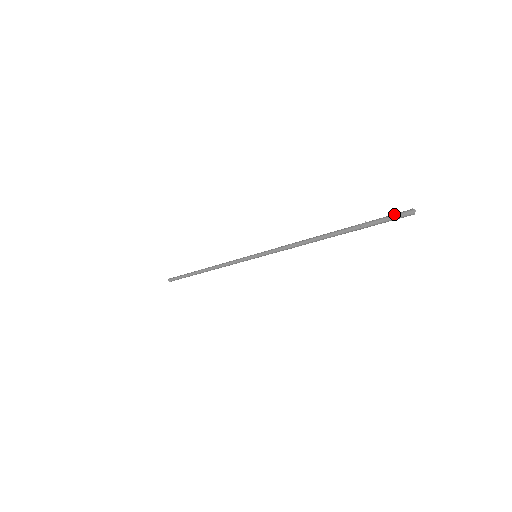
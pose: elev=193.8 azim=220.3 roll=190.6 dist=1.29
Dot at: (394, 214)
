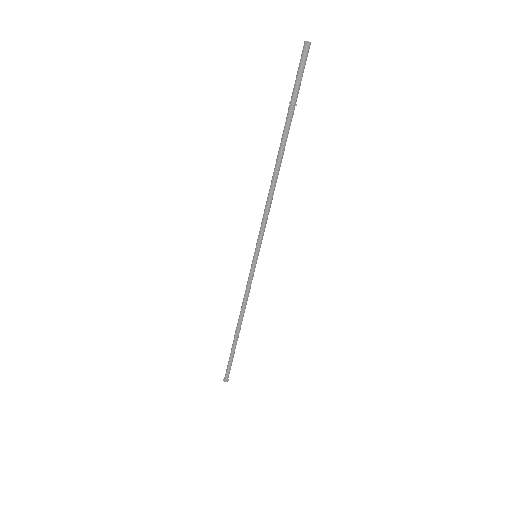
Dot at: (301, 64)
